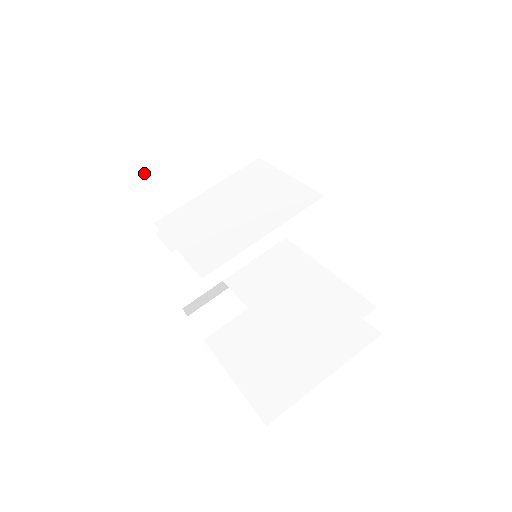
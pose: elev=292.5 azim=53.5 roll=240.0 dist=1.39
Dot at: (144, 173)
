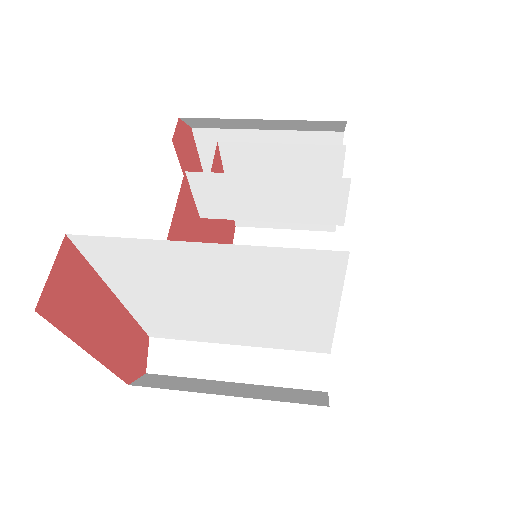
Dot at: occluded
